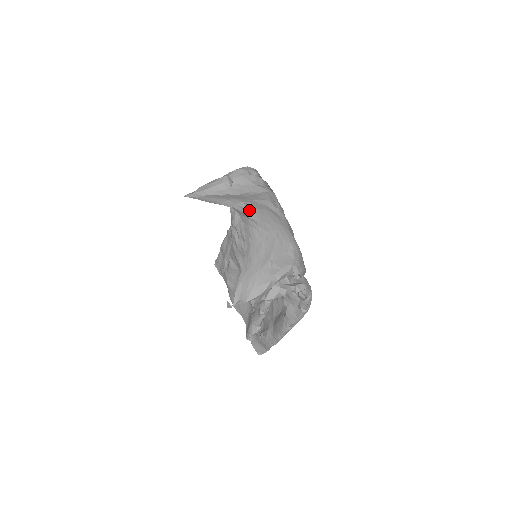
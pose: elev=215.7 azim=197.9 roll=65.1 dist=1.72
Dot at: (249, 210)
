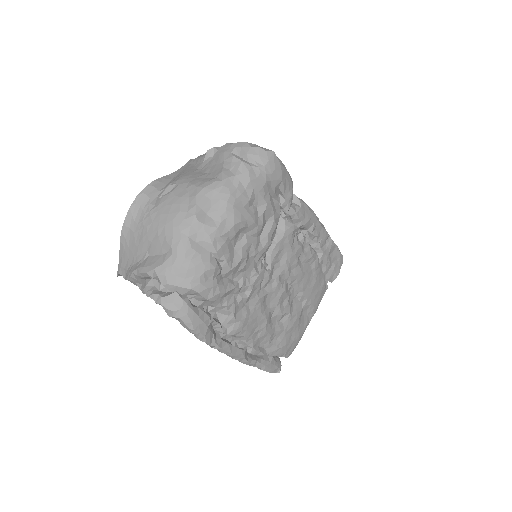
Dot at: (167, 191)
